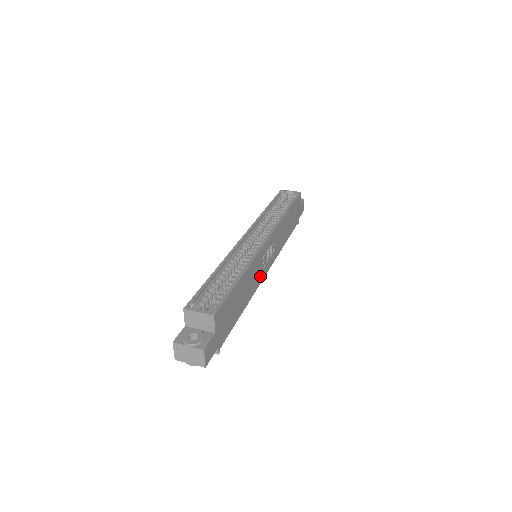
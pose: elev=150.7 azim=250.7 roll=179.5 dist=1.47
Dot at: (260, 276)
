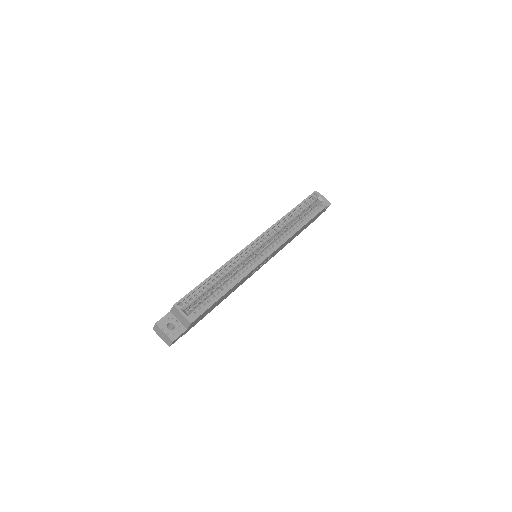
Dot at: occluded
